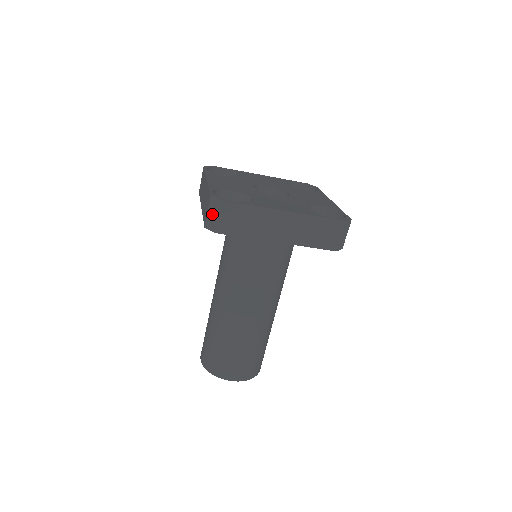
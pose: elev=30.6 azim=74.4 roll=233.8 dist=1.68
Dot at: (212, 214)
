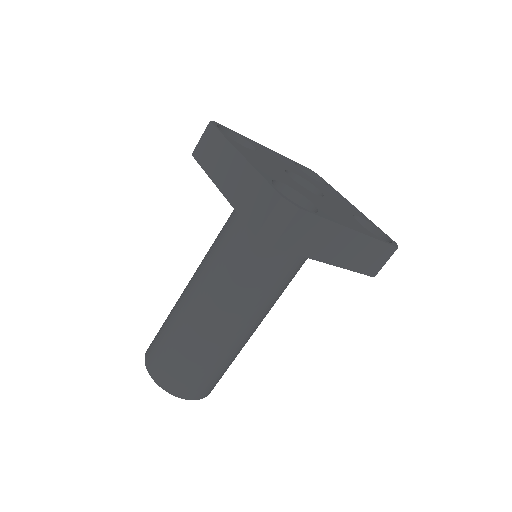
Dot at: (276, 222)
